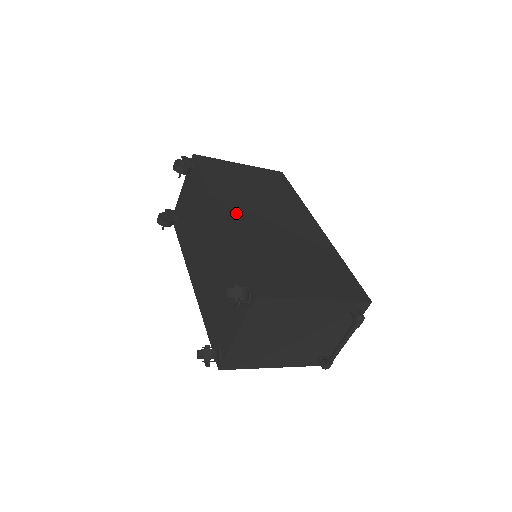
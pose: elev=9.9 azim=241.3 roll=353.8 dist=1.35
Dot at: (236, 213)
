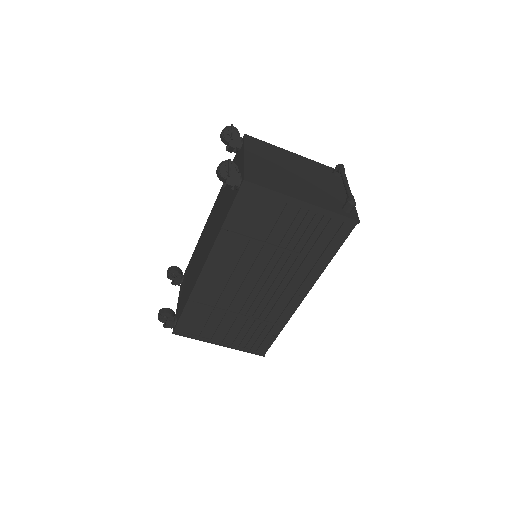
Dot at: occluded
